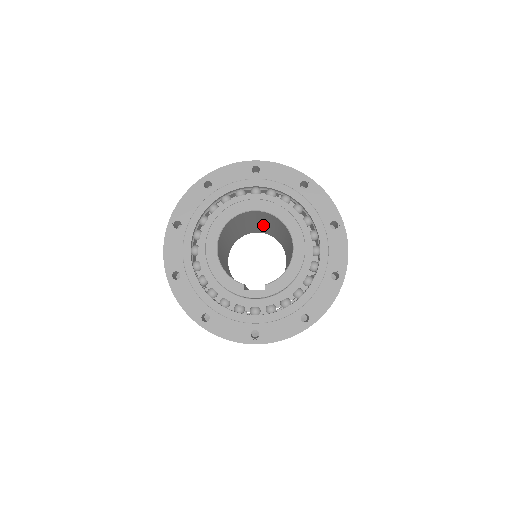
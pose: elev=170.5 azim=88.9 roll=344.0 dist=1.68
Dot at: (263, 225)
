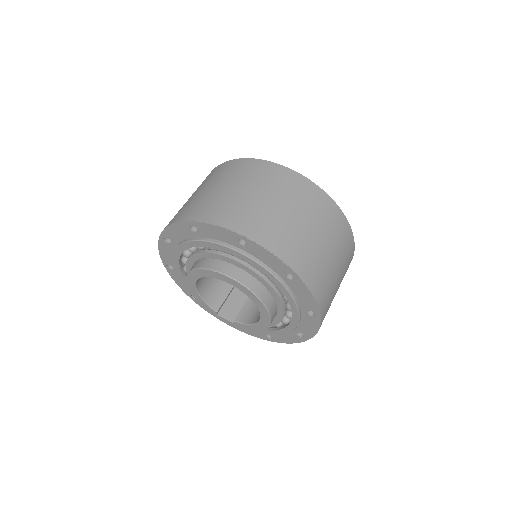
Dot at: occluded
